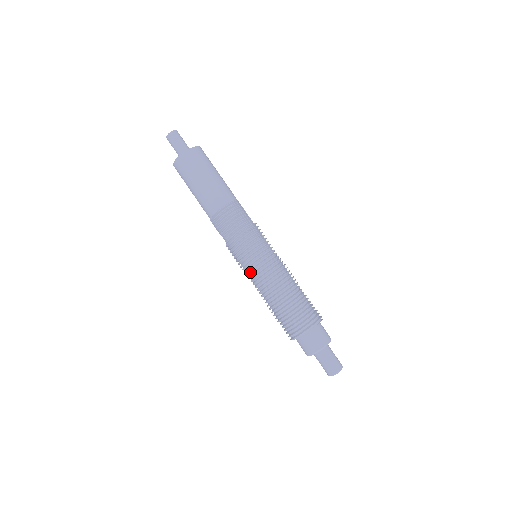
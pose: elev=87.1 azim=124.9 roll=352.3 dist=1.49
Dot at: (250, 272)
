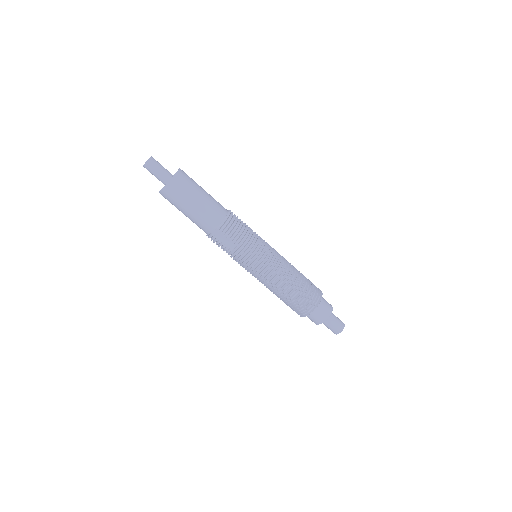
Dot at: (269, 263)
